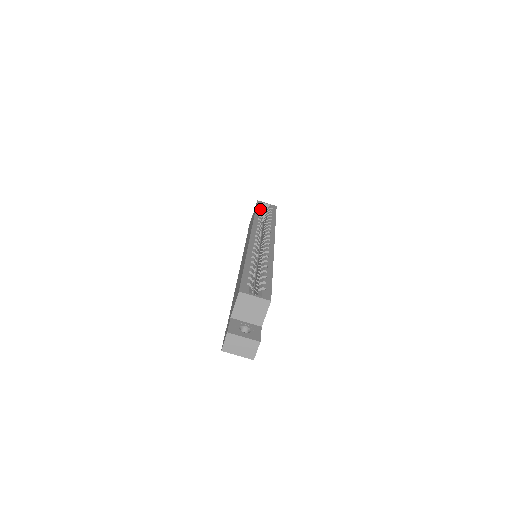
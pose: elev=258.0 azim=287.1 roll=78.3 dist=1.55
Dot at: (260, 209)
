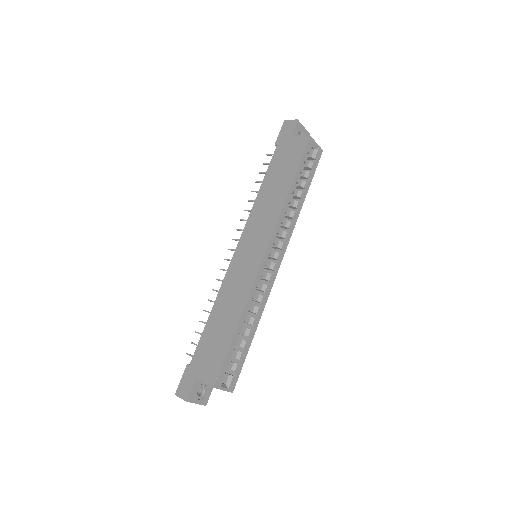
Dot at: (302, 169)
